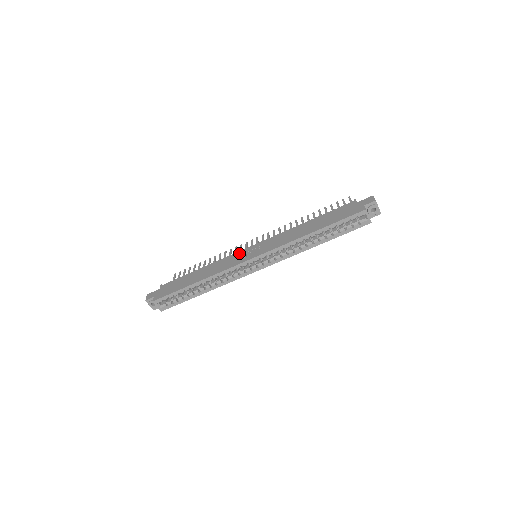
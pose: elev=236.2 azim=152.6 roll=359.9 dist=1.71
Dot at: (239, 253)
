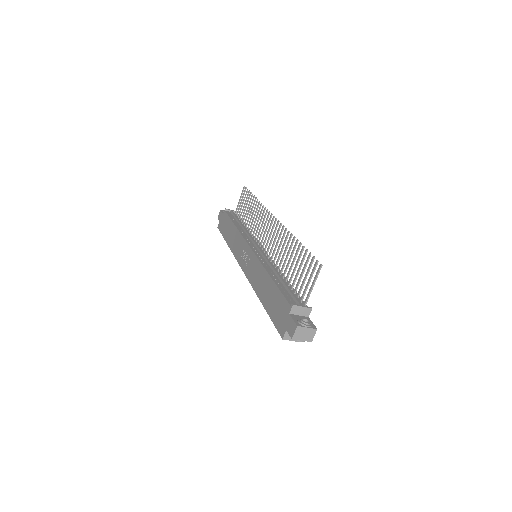
Dot at: (244, 245)
